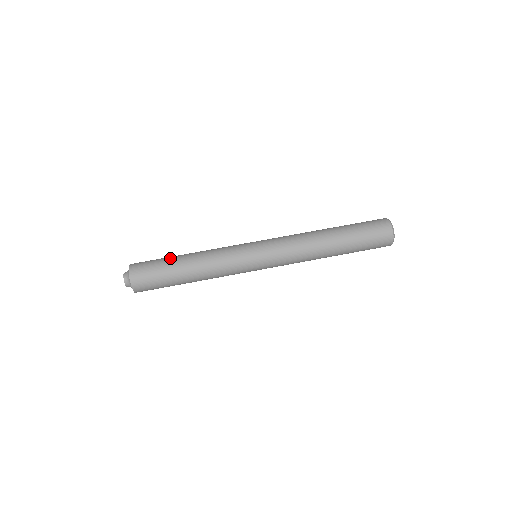
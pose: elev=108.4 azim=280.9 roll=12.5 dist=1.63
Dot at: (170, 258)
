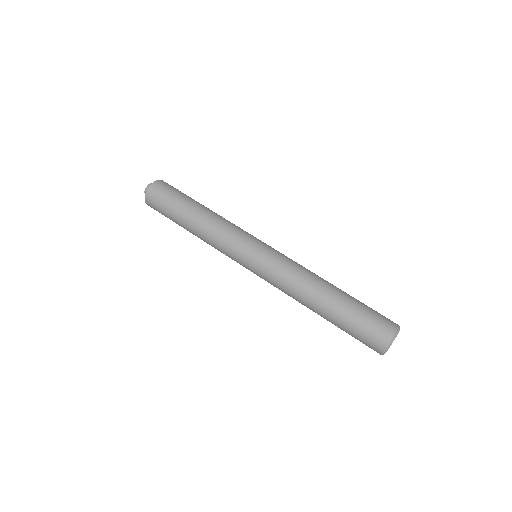
Dot at: (187, 200)
